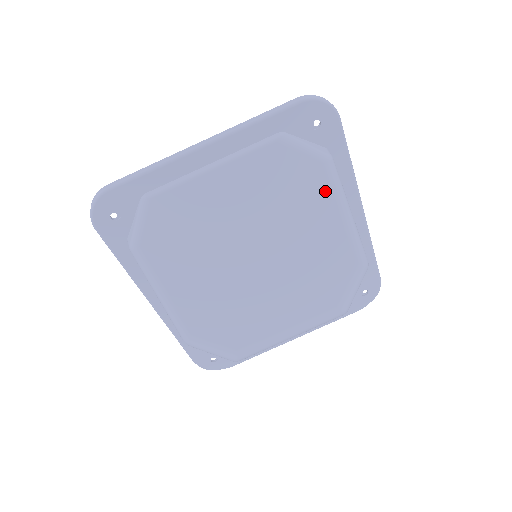
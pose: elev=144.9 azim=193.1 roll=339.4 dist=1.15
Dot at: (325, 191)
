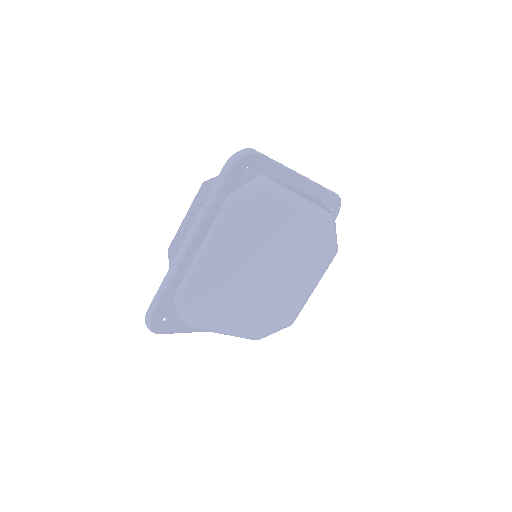
Dot at: (282, 205)
